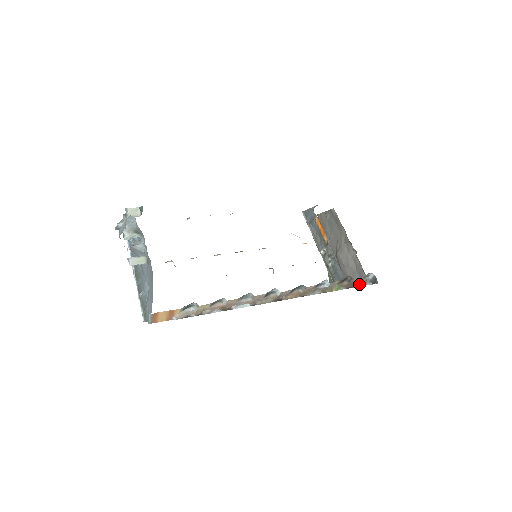
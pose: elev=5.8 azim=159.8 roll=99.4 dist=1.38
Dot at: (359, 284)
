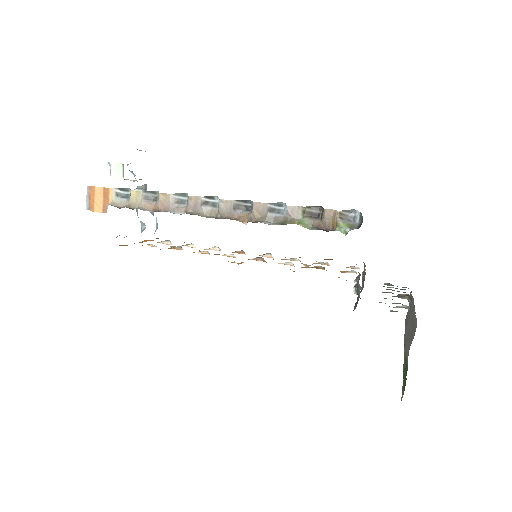
Dot at: (339, 228)
